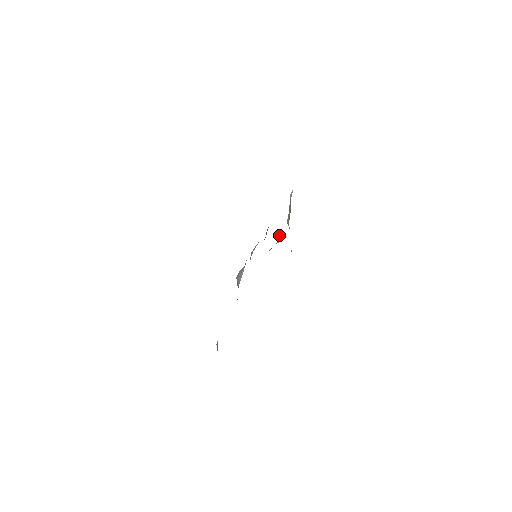
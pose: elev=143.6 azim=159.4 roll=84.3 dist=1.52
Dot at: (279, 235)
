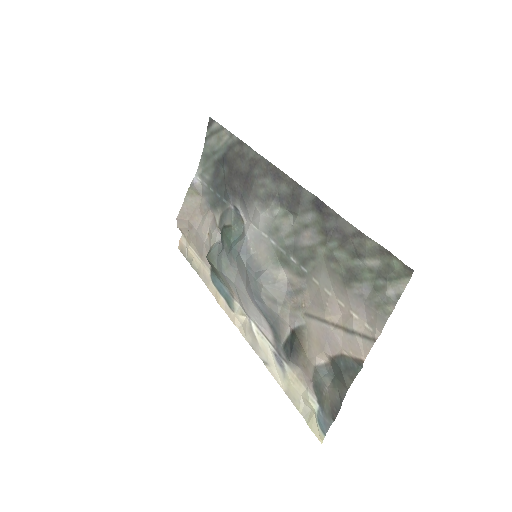
Dot at: (215, 232)
